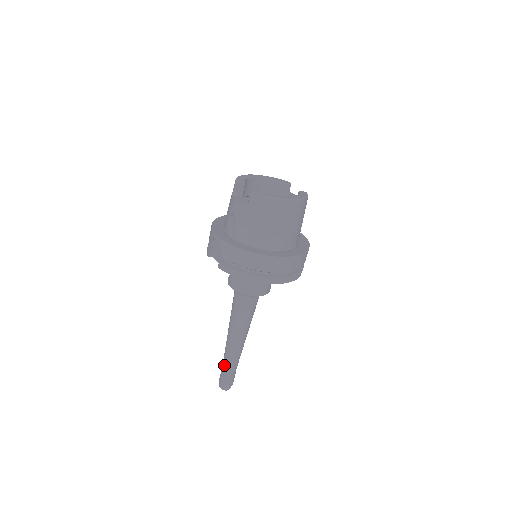
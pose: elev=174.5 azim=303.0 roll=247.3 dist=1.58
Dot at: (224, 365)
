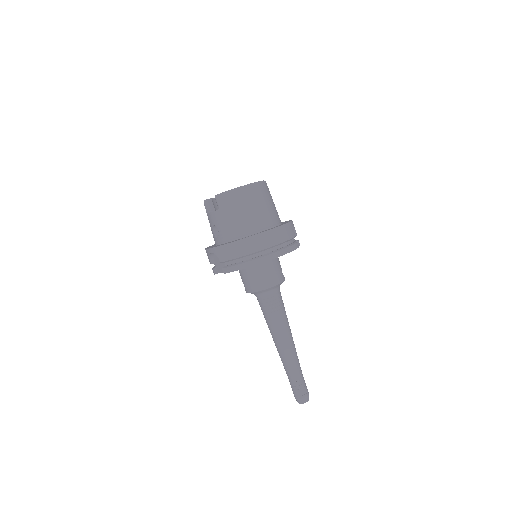
Dot at: (288, 376)
